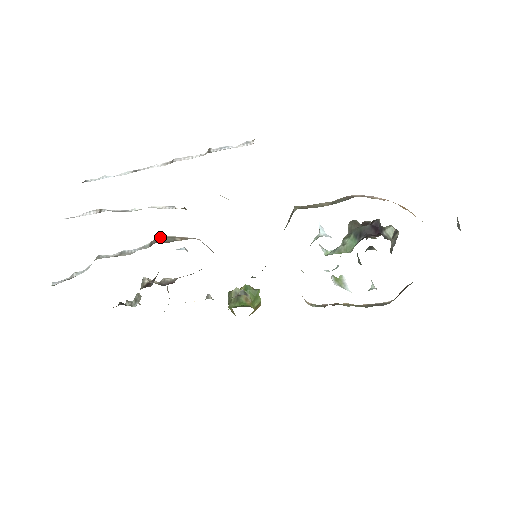
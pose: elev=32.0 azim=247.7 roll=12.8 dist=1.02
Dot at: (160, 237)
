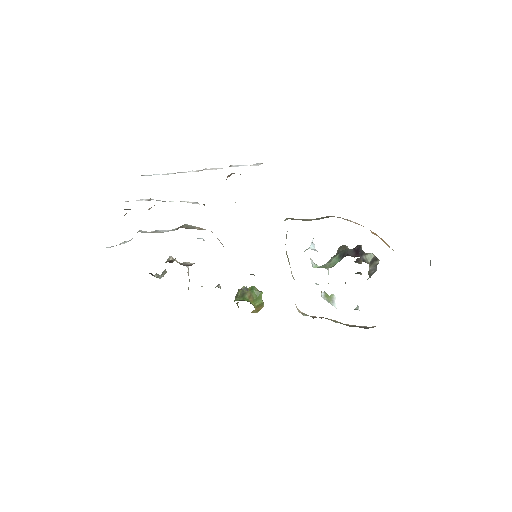
Dot at: (185, 225)
